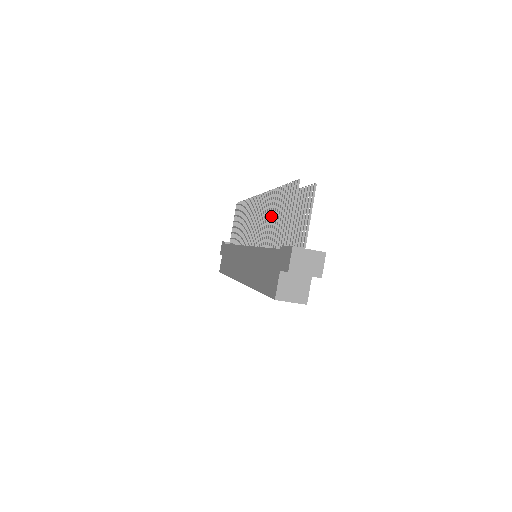
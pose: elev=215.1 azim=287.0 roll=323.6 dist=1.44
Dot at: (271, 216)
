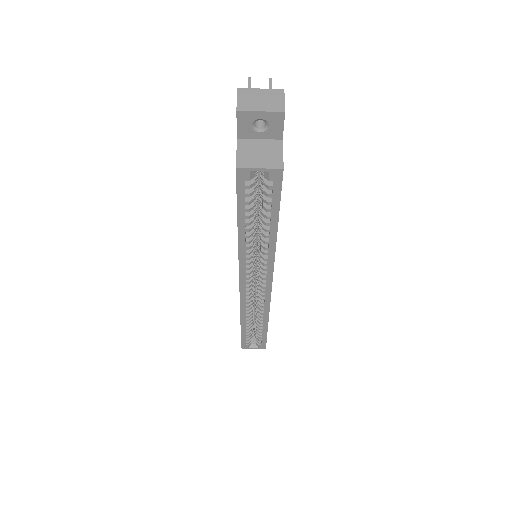
Dot at: occluded
